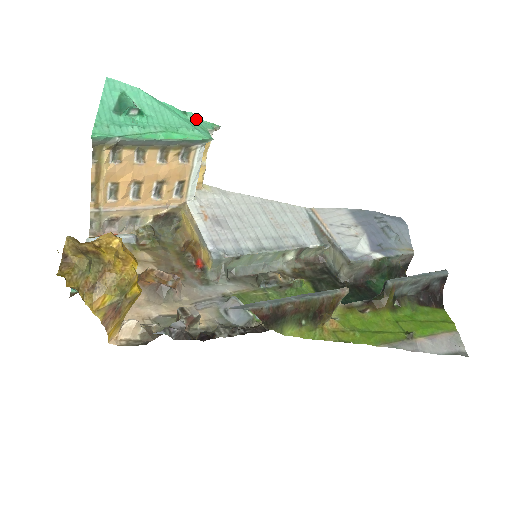
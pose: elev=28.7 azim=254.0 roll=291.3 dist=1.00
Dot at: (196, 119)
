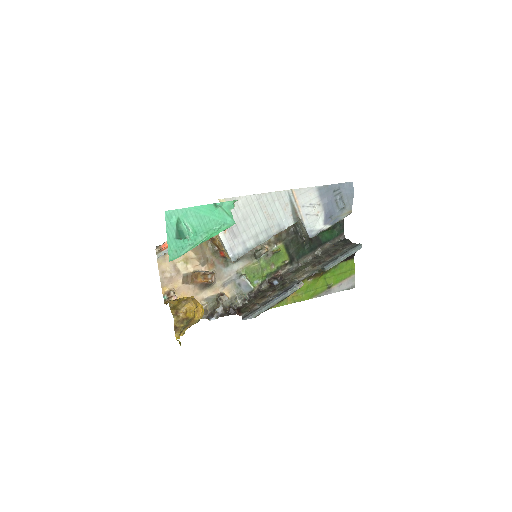
Dot at: (223, 205)
